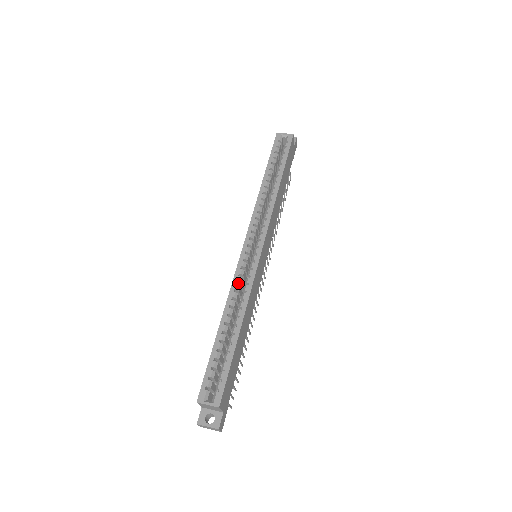
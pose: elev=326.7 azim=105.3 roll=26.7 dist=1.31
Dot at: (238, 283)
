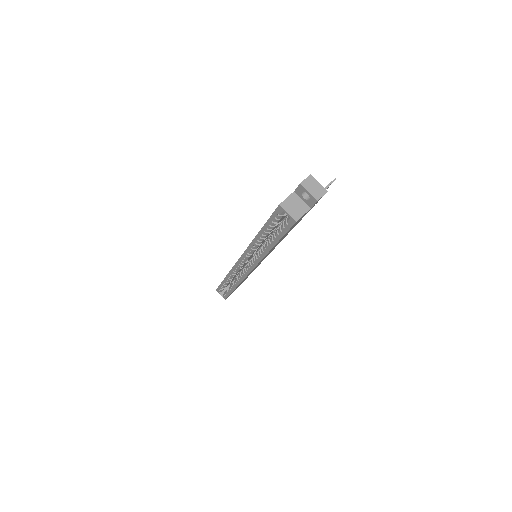
Dot at: occluded
